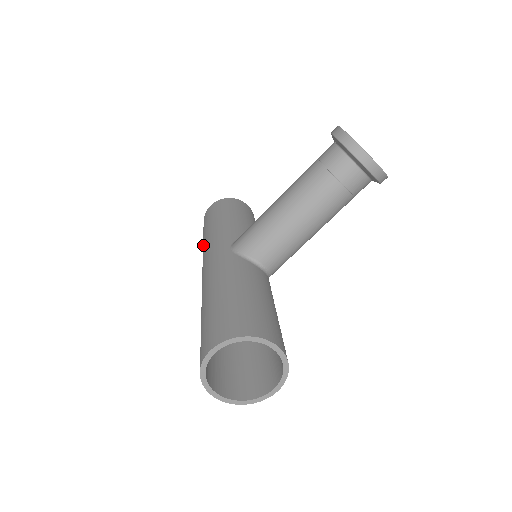
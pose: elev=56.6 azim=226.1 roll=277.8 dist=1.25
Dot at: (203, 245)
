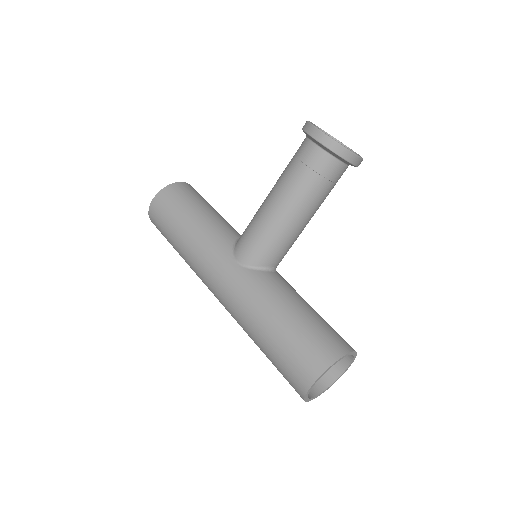
Dot at: (185, 255)
